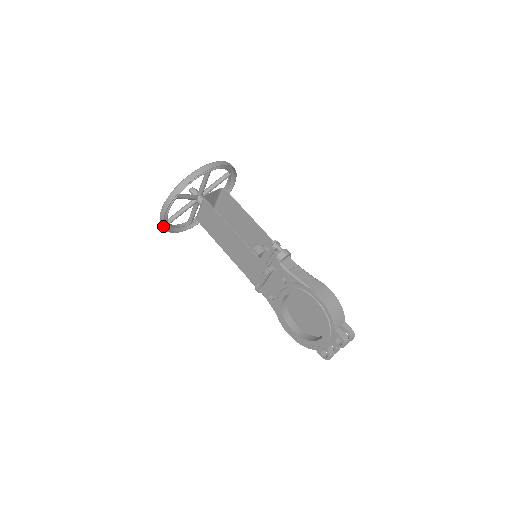
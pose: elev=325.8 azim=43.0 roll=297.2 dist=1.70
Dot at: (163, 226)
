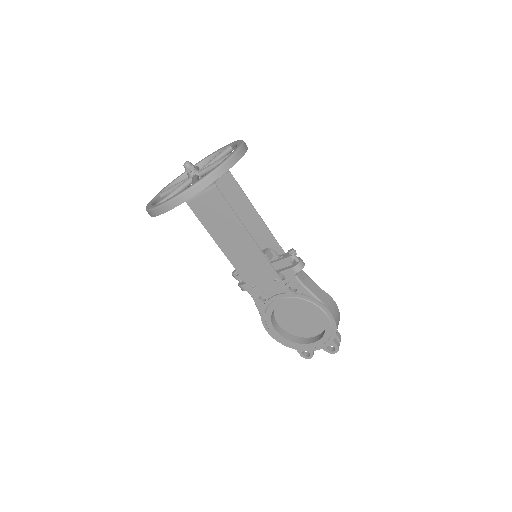
Dot at: (157, 215)
